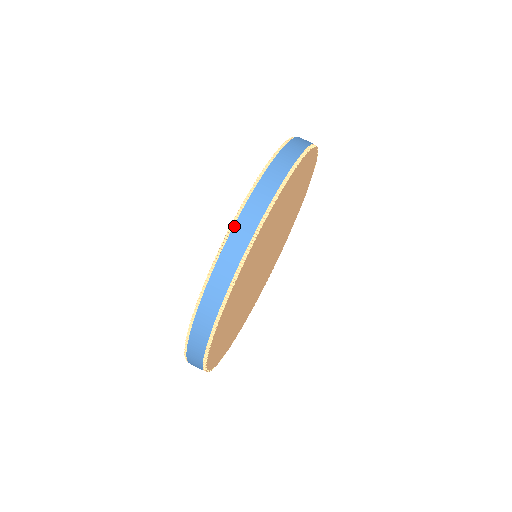
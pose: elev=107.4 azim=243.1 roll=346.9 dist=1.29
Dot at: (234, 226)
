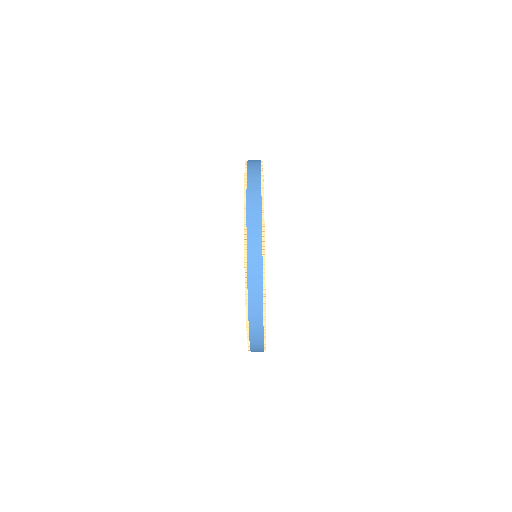
Dot at: occluded
